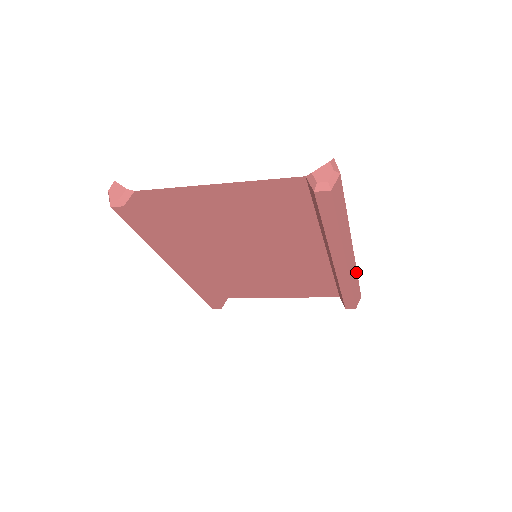
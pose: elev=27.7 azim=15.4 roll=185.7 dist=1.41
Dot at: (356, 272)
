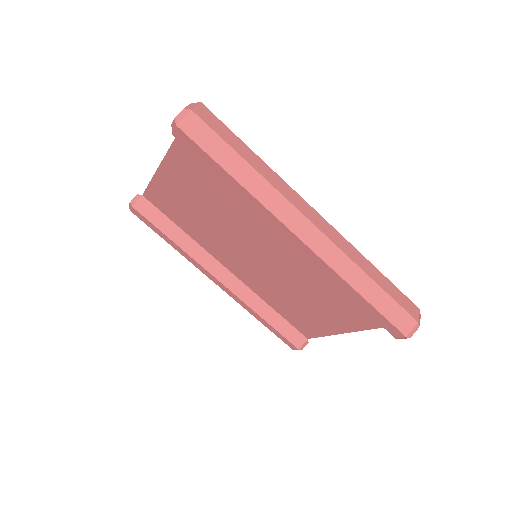
Dot at: (354, 265)
